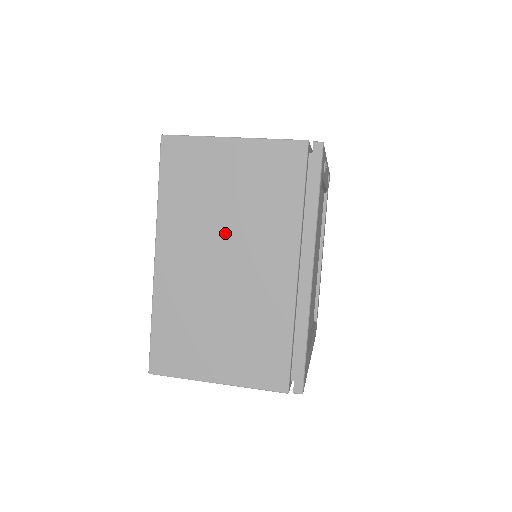
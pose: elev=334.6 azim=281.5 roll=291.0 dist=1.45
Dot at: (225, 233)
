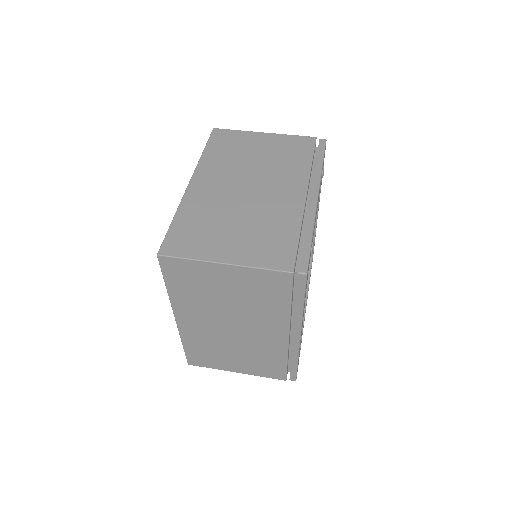
Dot at: (228, 314)
